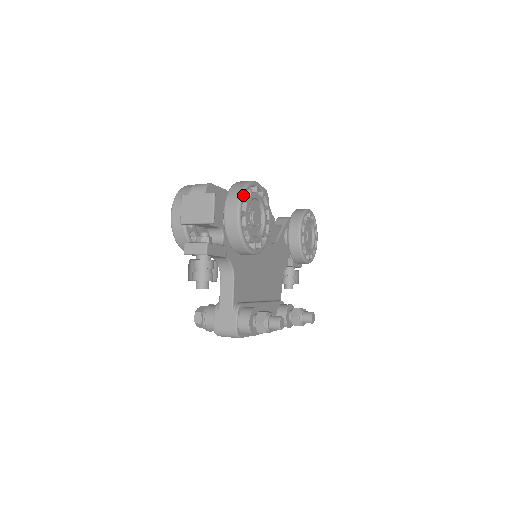
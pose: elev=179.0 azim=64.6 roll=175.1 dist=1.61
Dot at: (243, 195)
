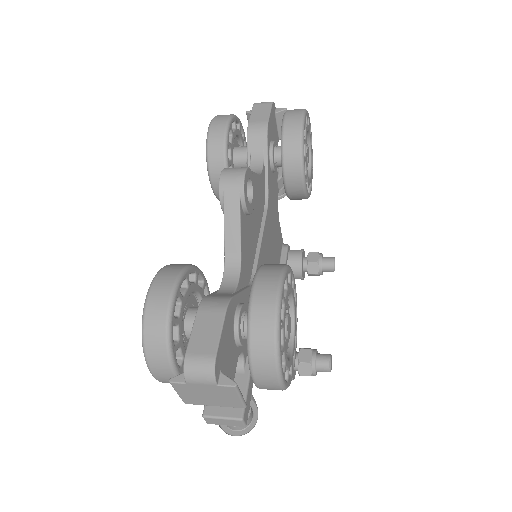
Dot at: (280, 358)
